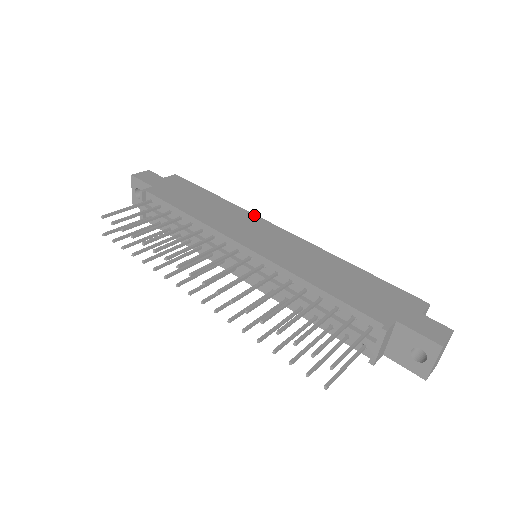
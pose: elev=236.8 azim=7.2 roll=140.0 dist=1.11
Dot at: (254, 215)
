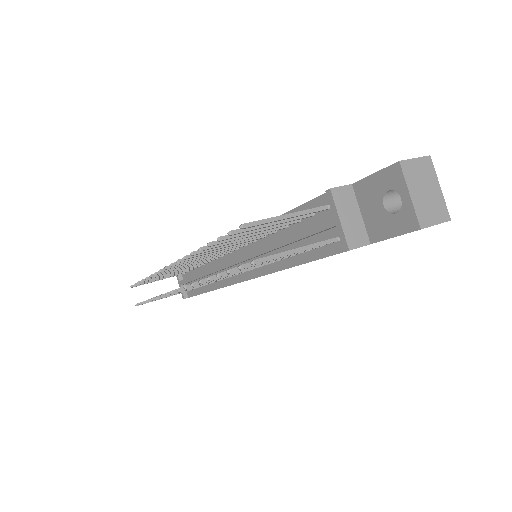
Dot at: occluded
